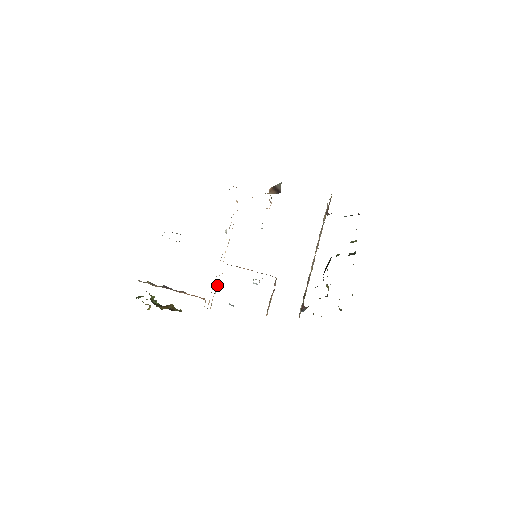
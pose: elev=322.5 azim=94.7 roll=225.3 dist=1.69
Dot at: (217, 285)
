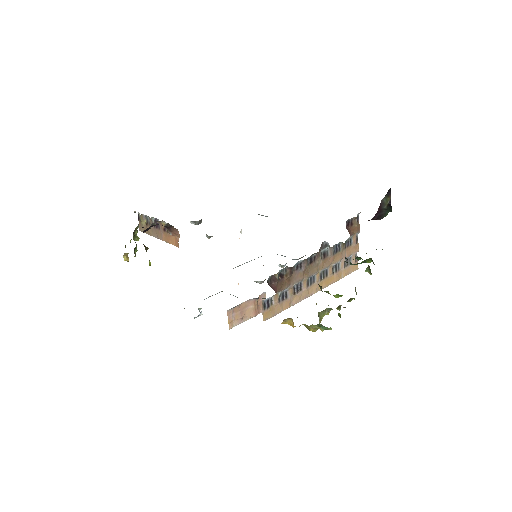
Dot at: occluded
